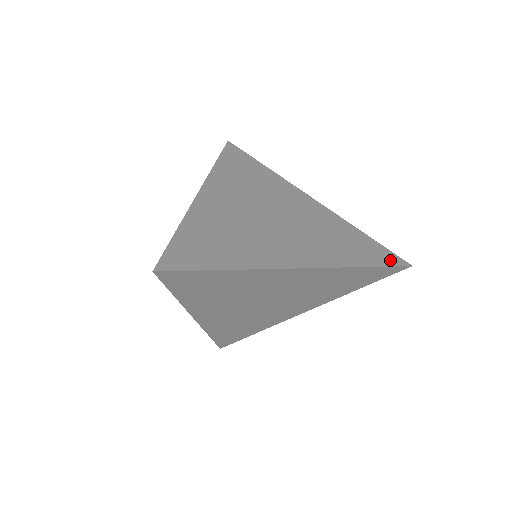
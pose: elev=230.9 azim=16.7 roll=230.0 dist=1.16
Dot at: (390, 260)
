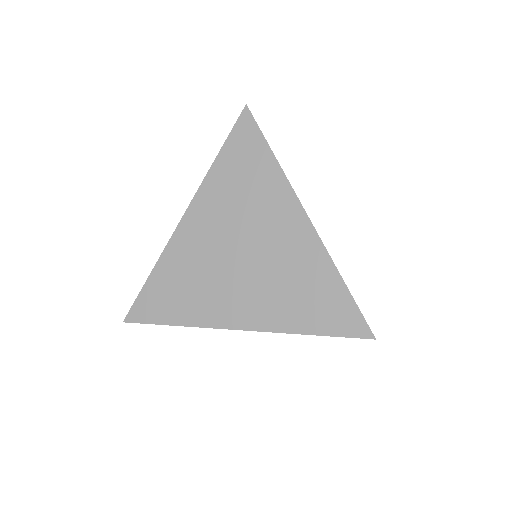
Dot at: occluded
